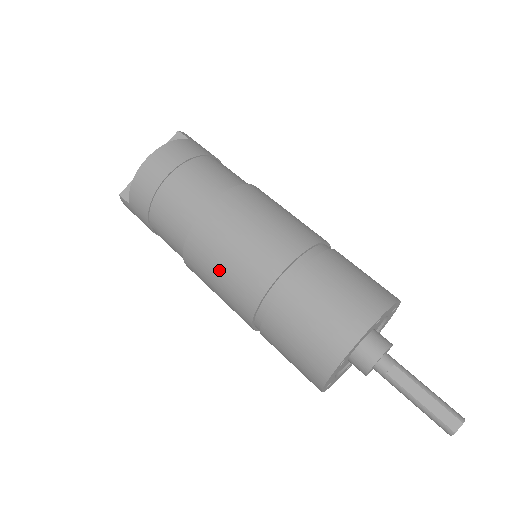
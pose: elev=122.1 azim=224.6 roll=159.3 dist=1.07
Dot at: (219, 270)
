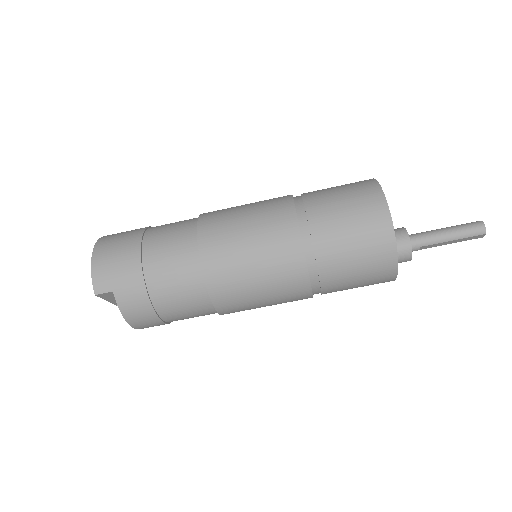
Dot at: occluded
